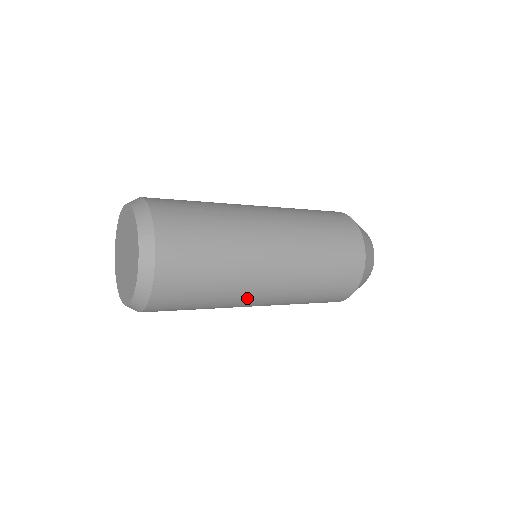
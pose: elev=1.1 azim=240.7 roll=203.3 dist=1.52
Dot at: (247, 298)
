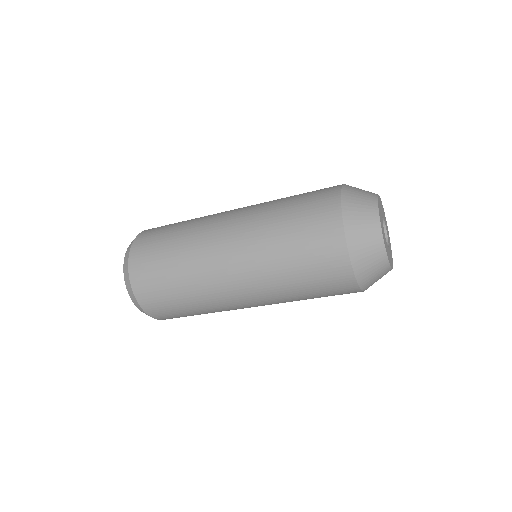
Dot at: (223, 297)
